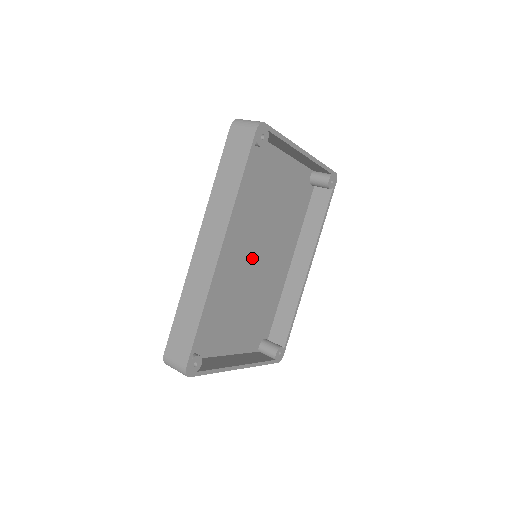
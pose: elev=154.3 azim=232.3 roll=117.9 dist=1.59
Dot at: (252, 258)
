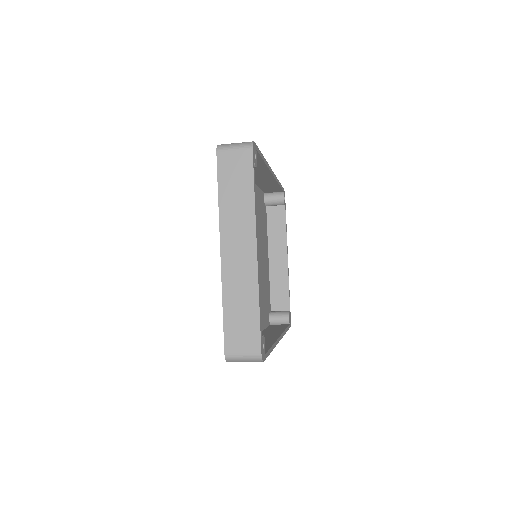
Dot at: occluded
